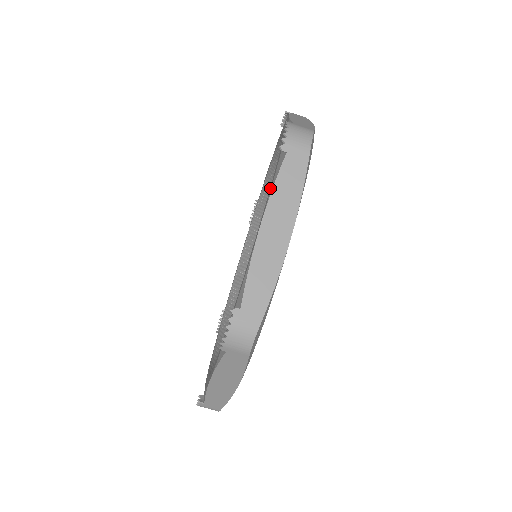
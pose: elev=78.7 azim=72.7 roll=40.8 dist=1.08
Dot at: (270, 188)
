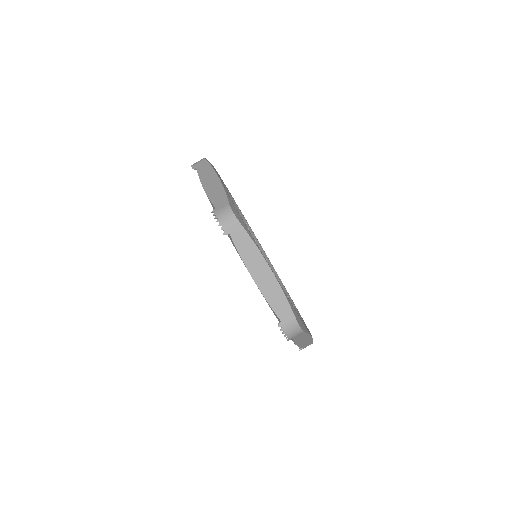
Dot at: occluded
